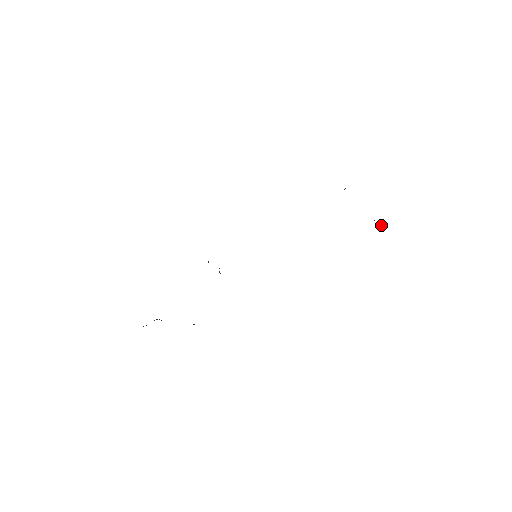
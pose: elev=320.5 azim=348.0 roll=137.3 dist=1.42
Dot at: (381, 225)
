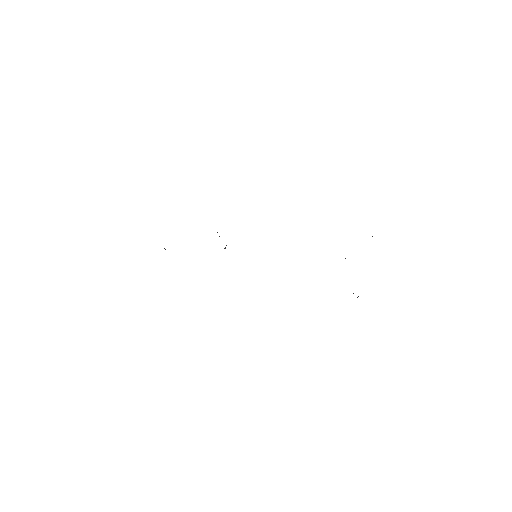
Dot at: occluded
